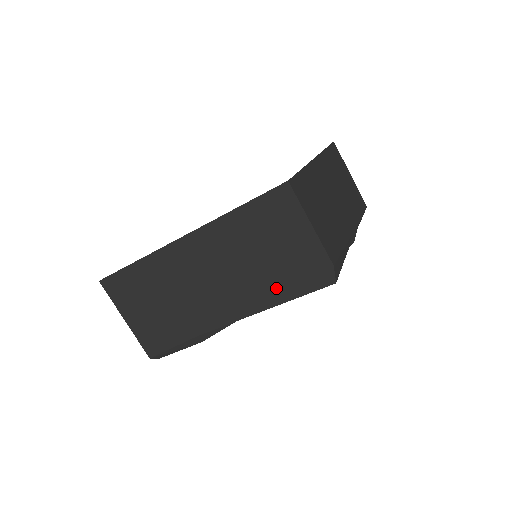
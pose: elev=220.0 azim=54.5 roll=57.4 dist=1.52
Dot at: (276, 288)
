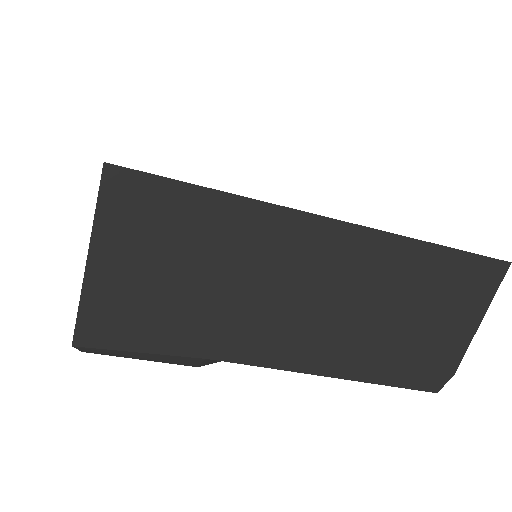
Dot at: (377, 361)
